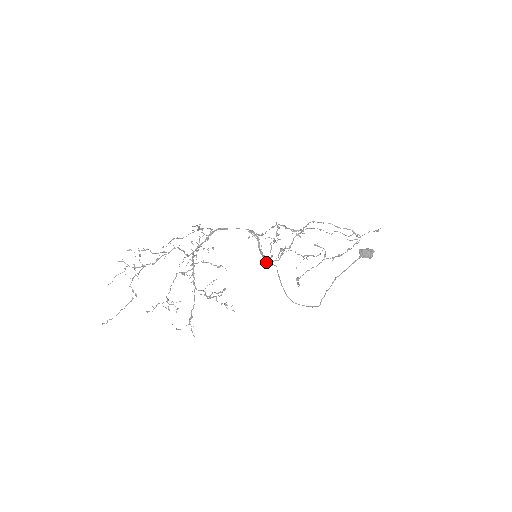
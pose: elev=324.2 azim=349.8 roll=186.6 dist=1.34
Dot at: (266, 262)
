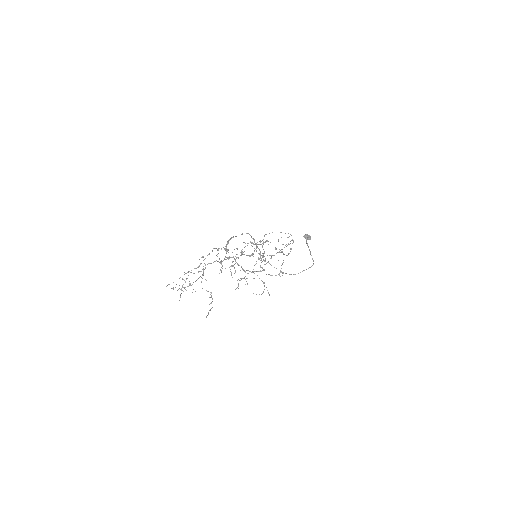
Dot at: occluded
